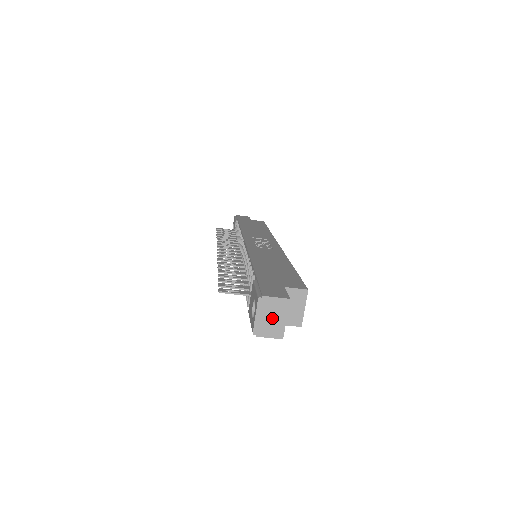
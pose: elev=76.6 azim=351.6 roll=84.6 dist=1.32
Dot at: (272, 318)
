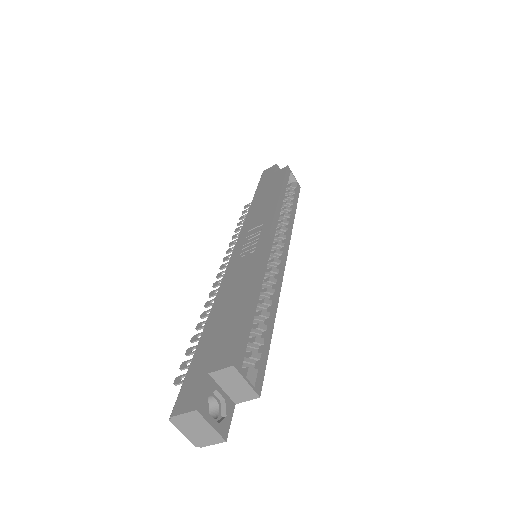
Dot at: (198, 430)
